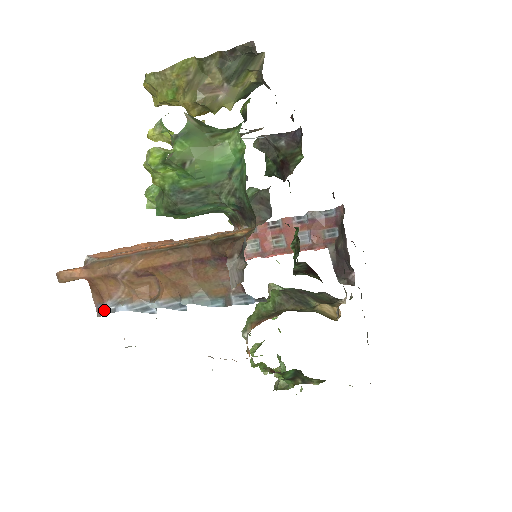
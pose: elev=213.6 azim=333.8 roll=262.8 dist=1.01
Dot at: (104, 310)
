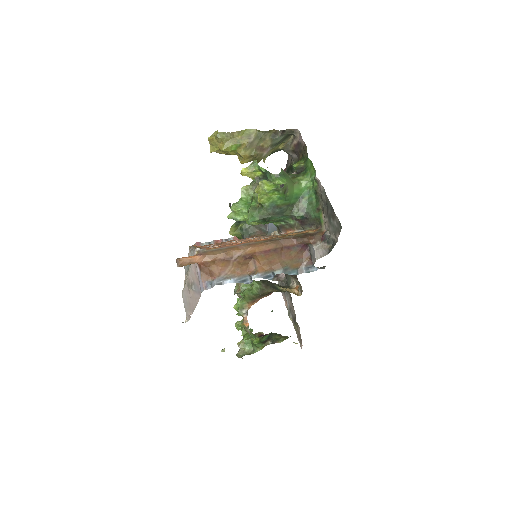
Dot at: (216, 283)
